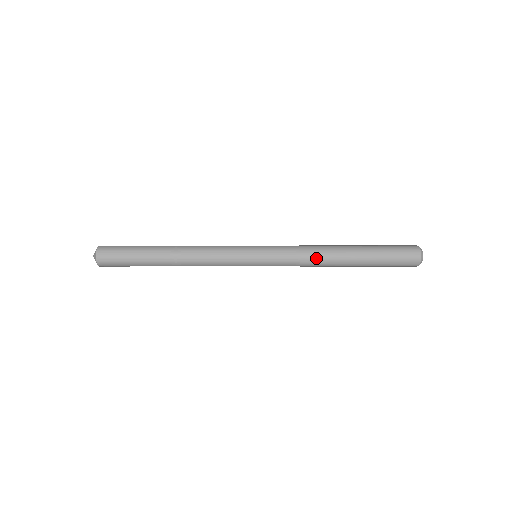
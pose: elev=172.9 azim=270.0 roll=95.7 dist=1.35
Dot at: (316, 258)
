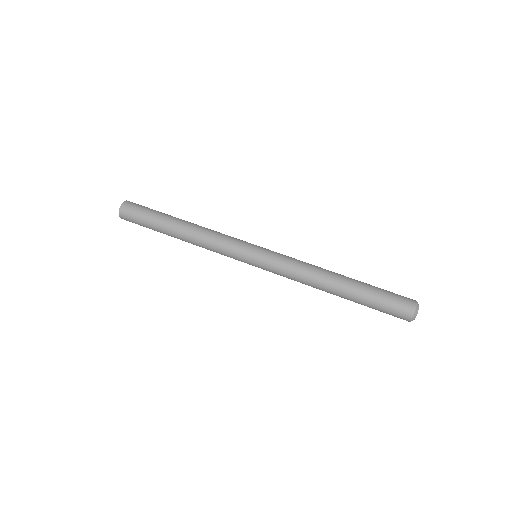
Dot at: occluded
